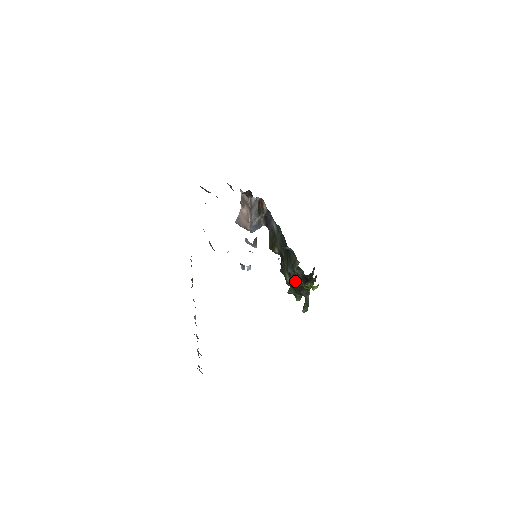
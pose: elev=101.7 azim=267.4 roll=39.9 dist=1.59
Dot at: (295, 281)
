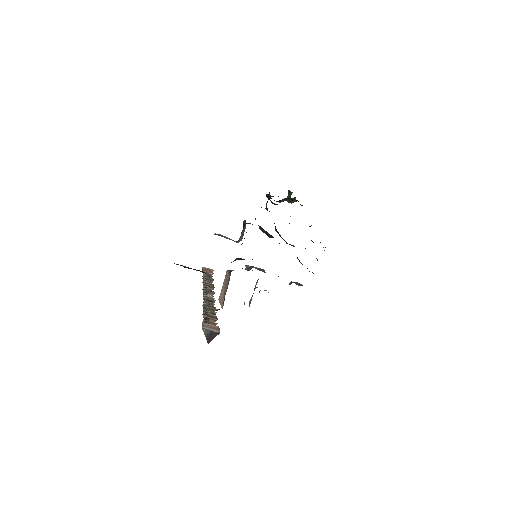
Dot at: occluded
